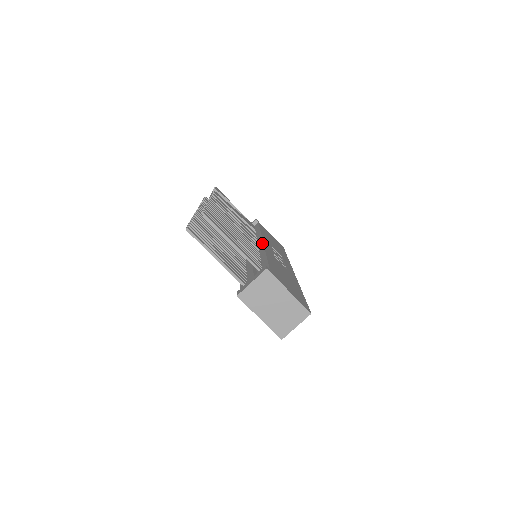
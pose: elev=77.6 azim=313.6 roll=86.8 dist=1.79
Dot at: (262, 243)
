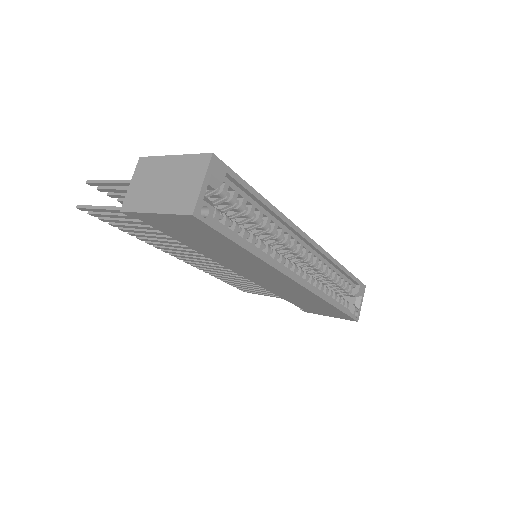
Dot at: occluded
